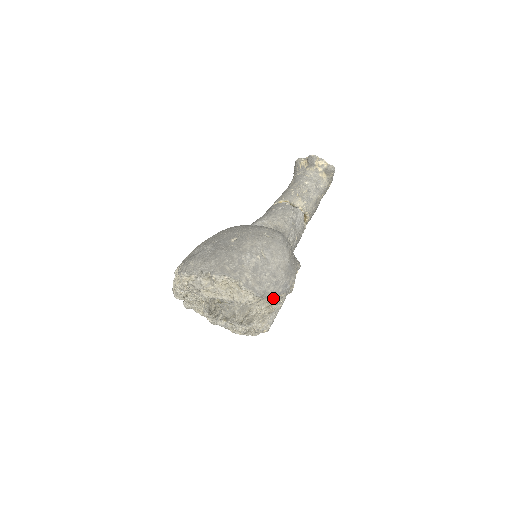
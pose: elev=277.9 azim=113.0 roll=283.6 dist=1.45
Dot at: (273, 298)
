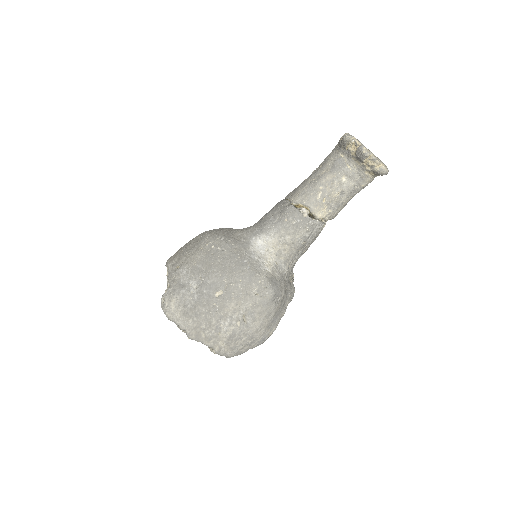
Dot at: occluded
